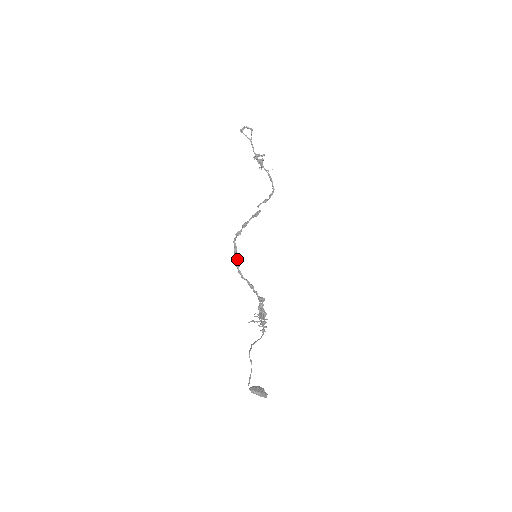
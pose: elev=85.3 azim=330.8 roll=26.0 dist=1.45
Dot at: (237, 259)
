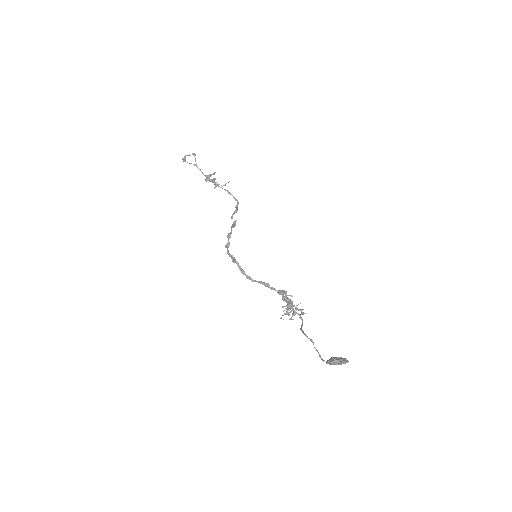
Dot at: (240, 266)
